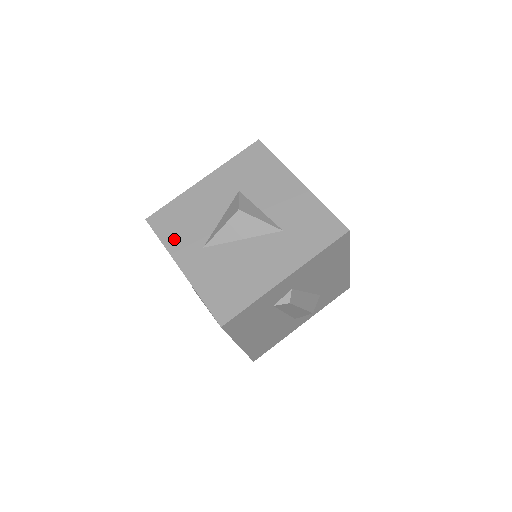
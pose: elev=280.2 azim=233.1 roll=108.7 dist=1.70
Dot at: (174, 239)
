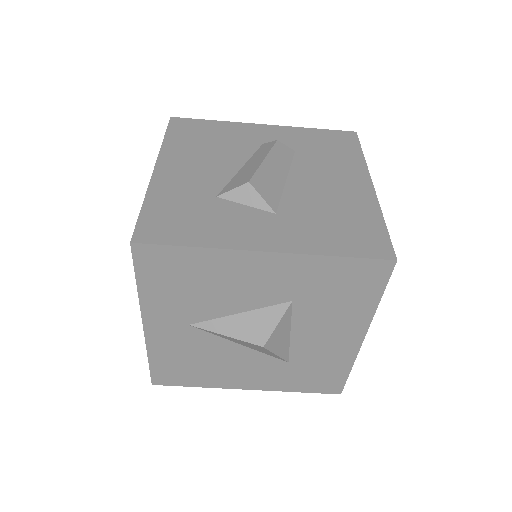
Dot at: (158, 295)
